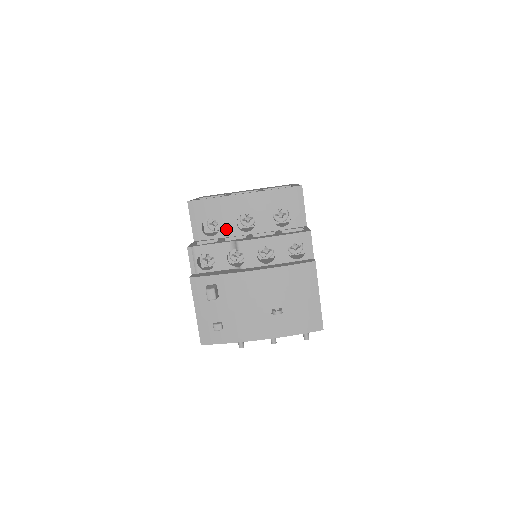
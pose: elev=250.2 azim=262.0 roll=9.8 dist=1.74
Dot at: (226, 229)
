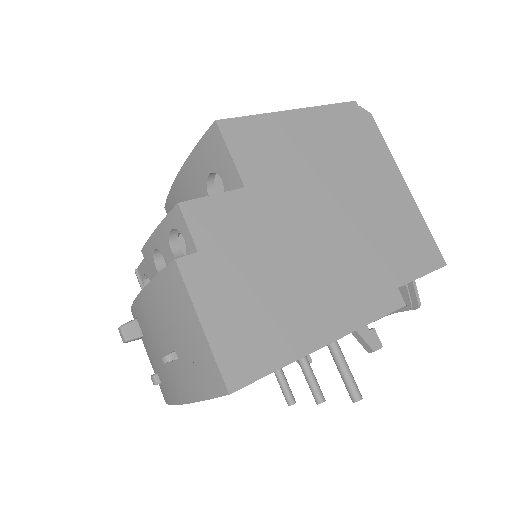
Dot at: occluded
